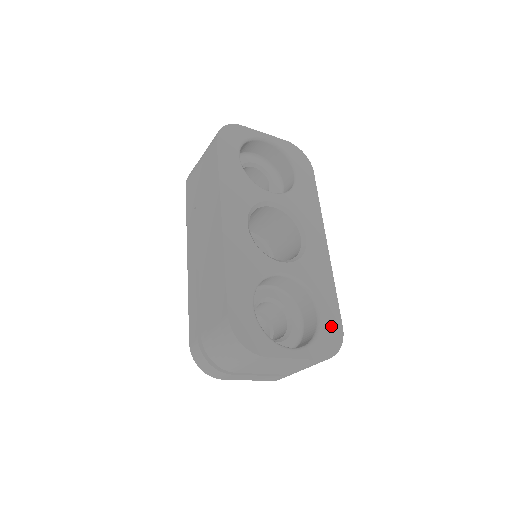
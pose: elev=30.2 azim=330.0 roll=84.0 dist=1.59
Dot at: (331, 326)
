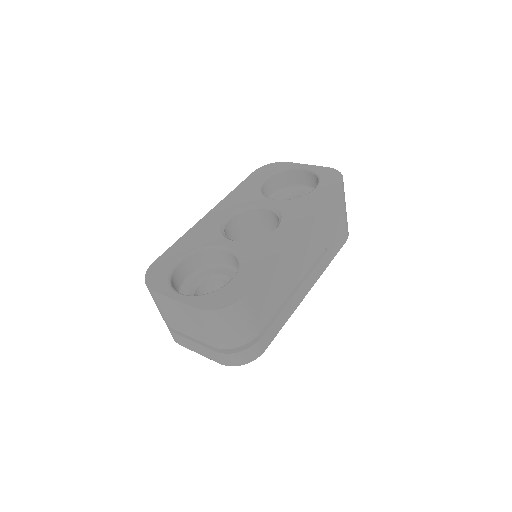
Dot at: (234, 290)
